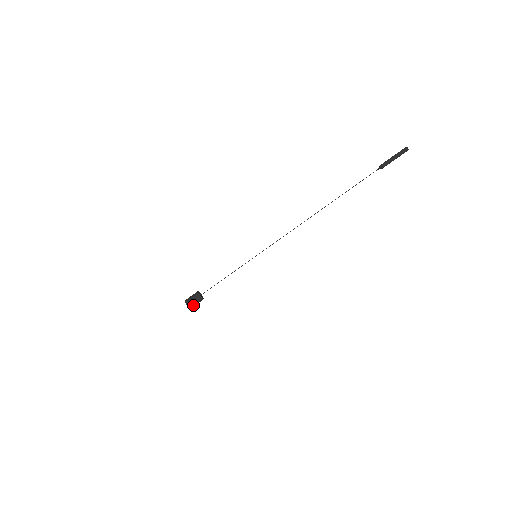
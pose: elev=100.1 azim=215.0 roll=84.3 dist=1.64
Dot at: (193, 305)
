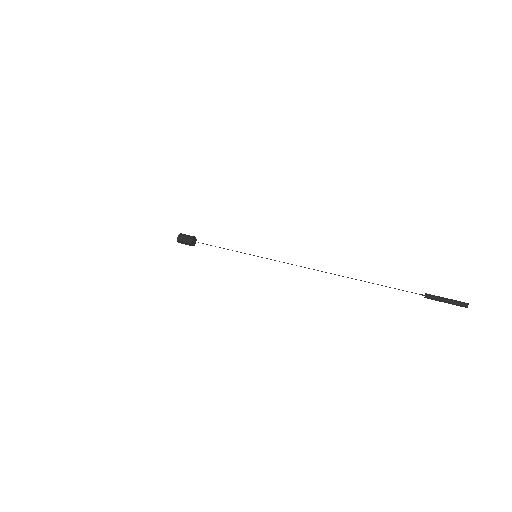
Dot at: (182, 239)
